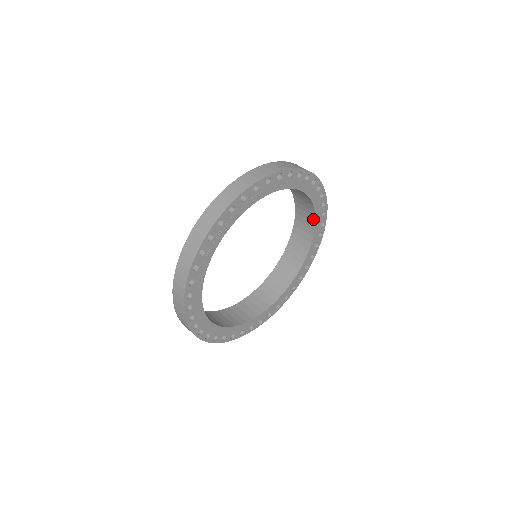
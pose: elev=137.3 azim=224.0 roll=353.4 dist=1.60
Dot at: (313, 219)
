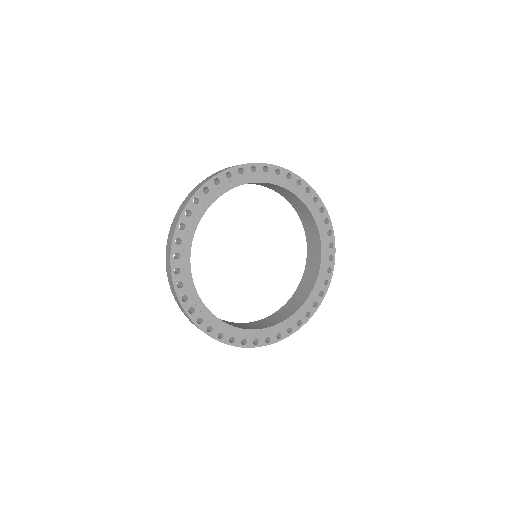
Dot at: (306, 297)
